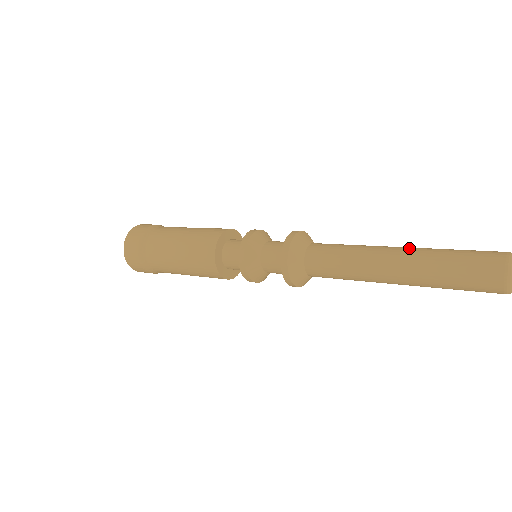
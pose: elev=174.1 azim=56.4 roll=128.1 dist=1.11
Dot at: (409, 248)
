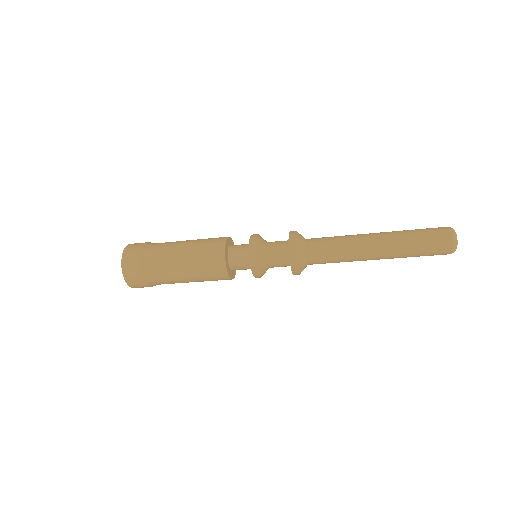
Dot at: occluded
